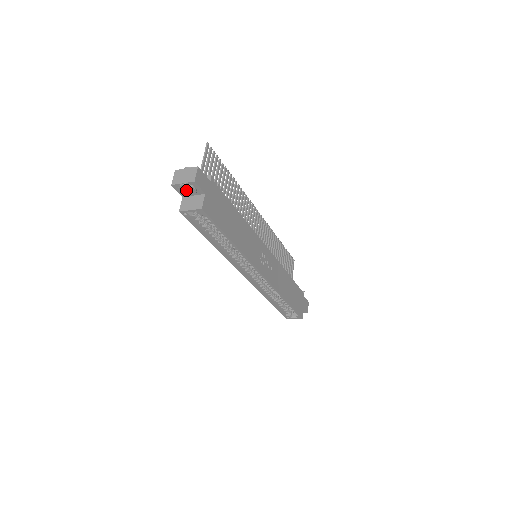
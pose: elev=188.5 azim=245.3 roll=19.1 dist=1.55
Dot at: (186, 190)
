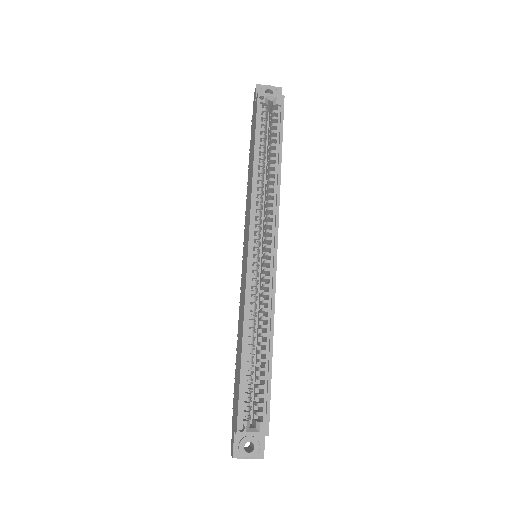
Dot at: occluded
